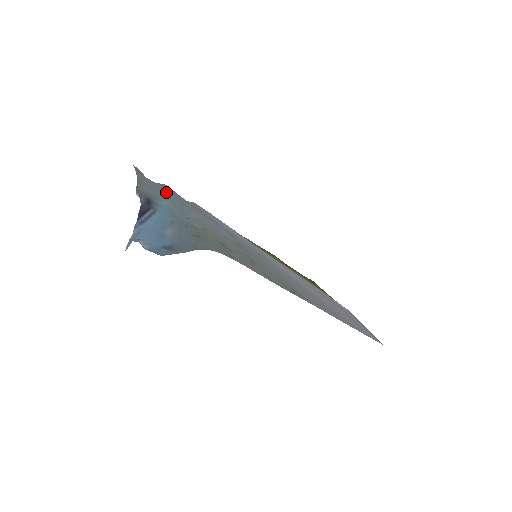
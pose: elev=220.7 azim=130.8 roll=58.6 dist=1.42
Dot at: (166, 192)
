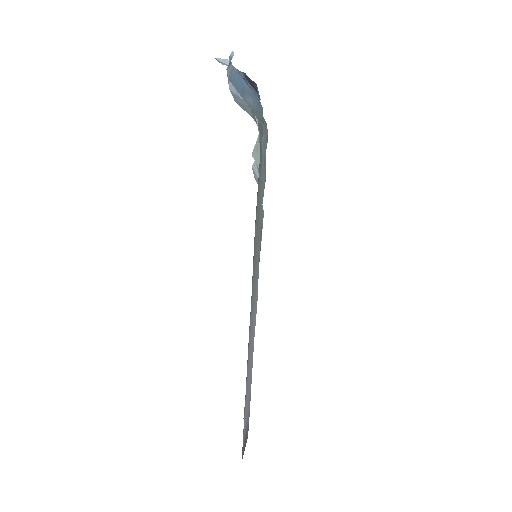
Dot at: occluded
